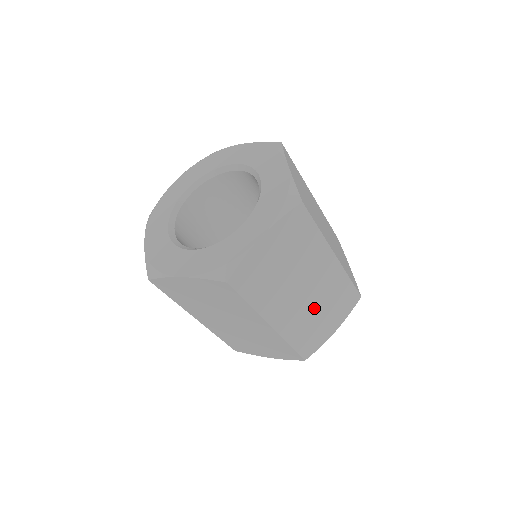
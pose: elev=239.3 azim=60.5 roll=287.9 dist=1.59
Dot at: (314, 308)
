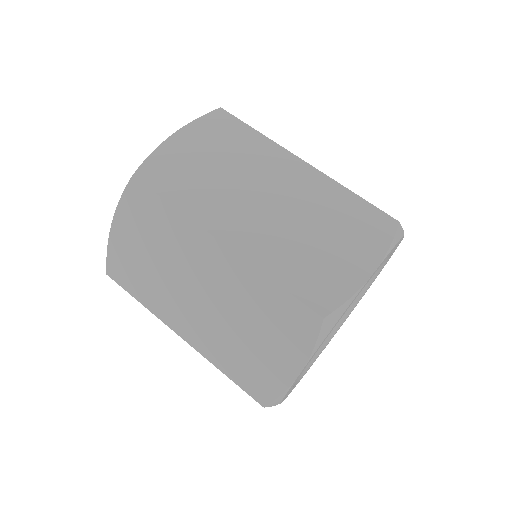
Dot at: (299, 226)
